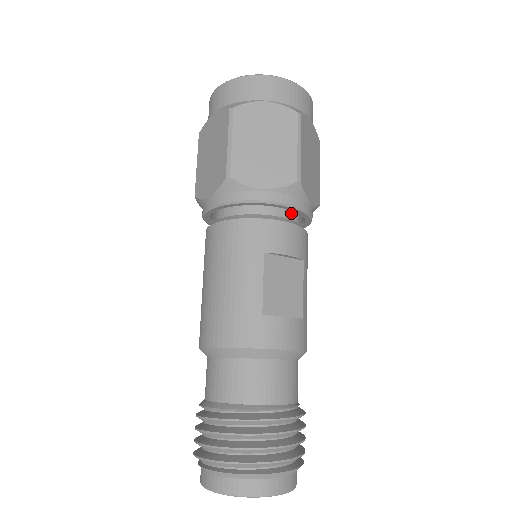
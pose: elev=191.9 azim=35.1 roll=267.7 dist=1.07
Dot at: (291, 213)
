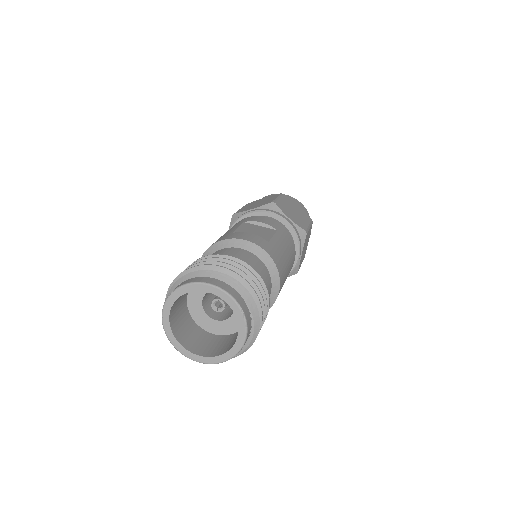
Dot at: occluded
